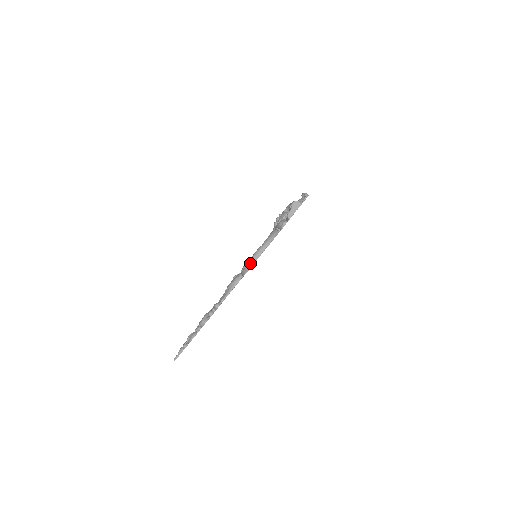
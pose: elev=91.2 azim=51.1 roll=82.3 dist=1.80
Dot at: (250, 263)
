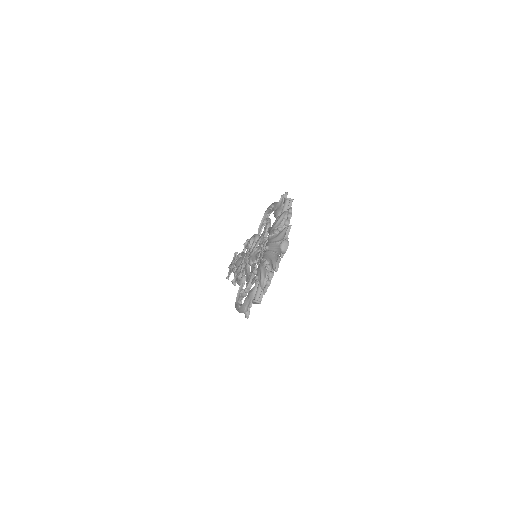
Dot at: occluded
